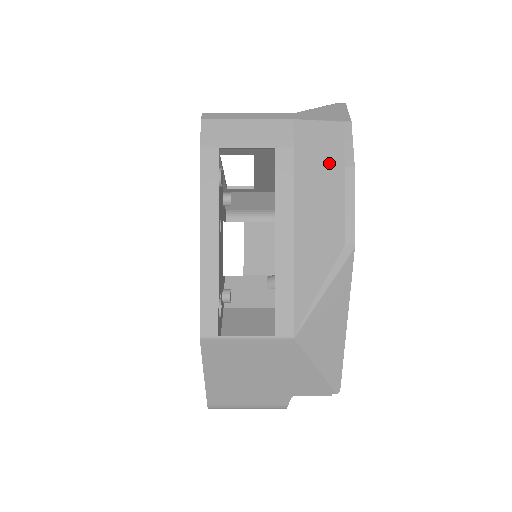
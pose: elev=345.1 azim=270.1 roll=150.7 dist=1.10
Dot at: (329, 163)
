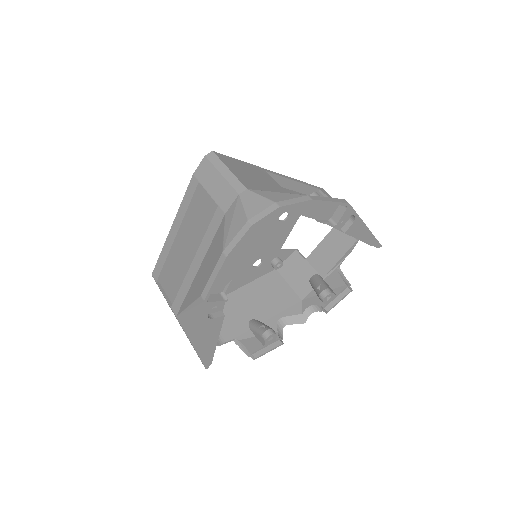
Dot at: (223, 241)
